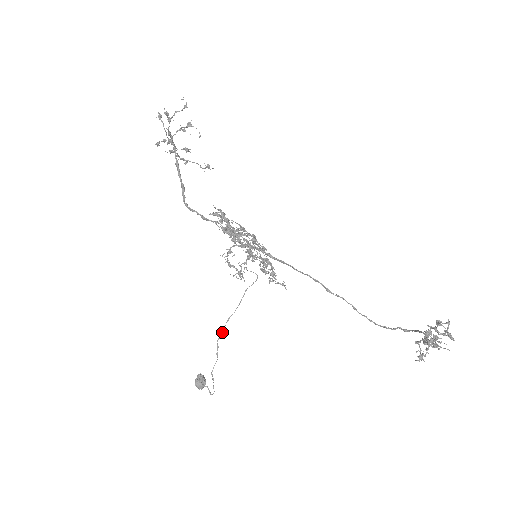
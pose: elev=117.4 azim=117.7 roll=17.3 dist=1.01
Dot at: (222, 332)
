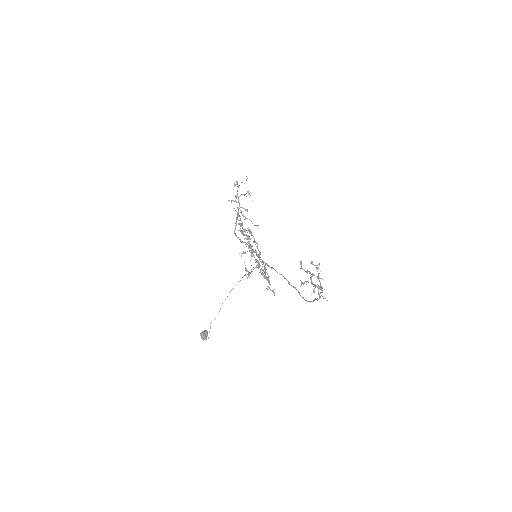
Dot at: (225, 299)
